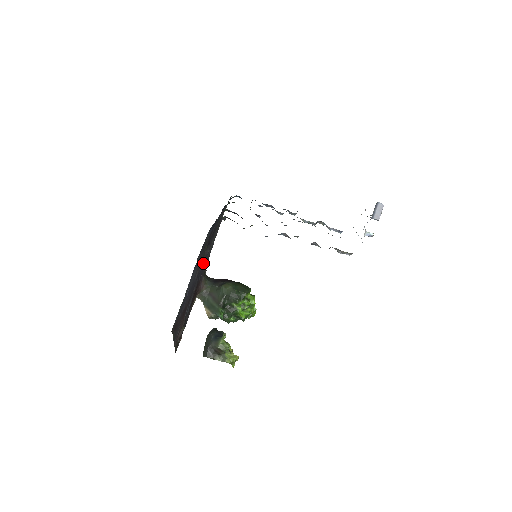
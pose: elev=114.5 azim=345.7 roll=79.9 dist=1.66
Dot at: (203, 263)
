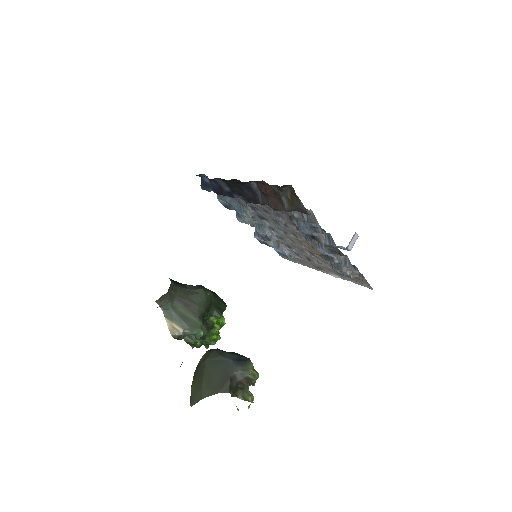
Dot at: occluded
